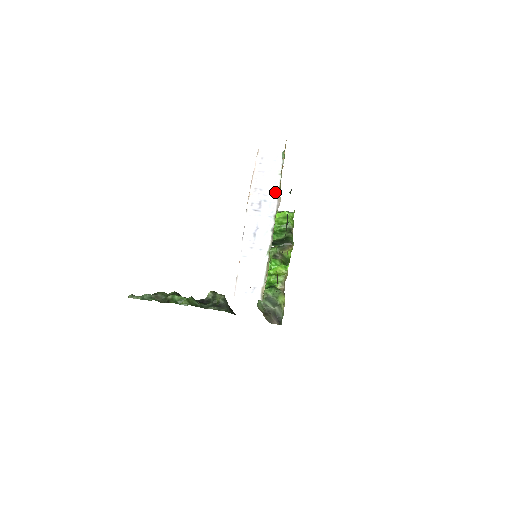
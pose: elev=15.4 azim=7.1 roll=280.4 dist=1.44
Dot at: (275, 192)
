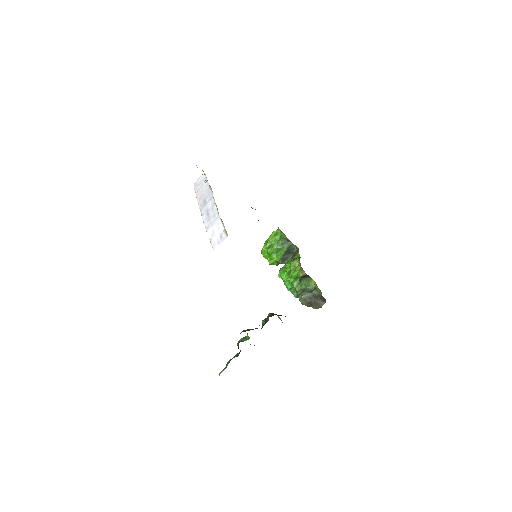
Dot at: (209, 189)
